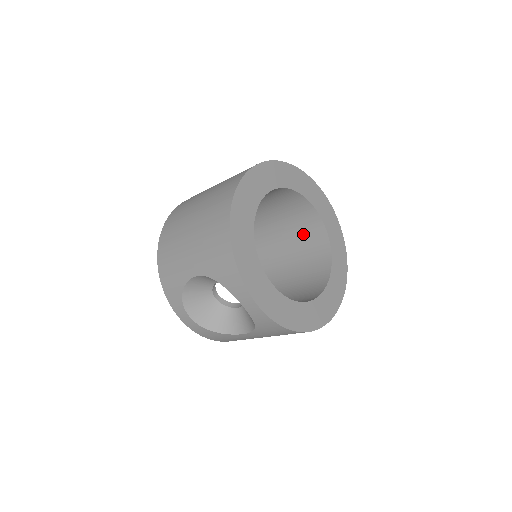
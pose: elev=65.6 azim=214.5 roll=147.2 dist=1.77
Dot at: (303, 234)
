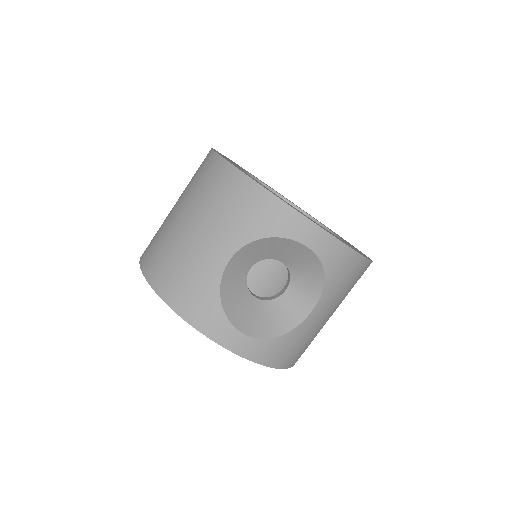
Dot at: occluded
